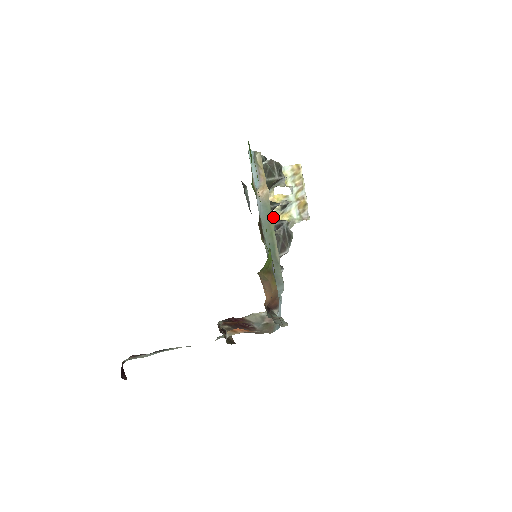
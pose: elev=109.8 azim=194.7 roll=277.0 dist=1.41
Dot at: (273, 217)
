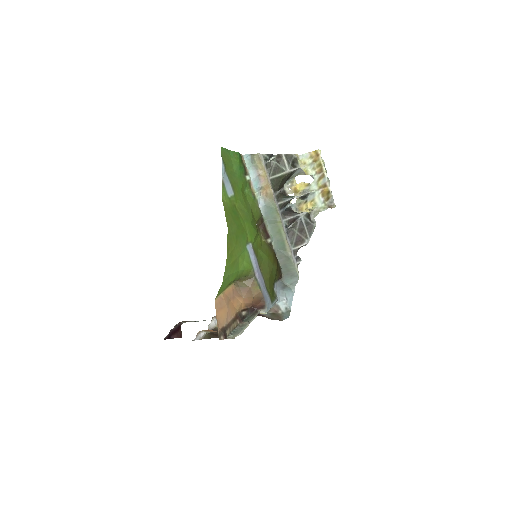
Dot at: (298, 206)
